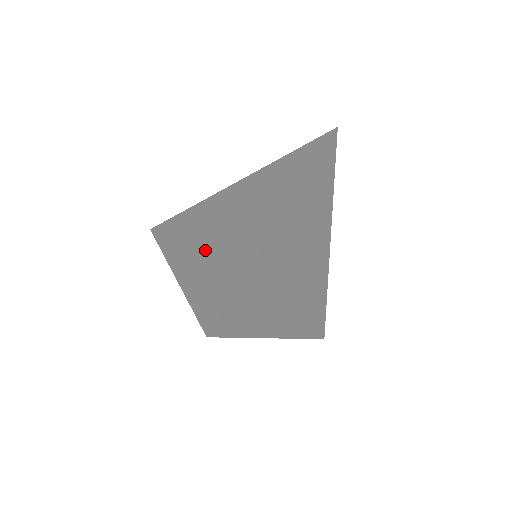
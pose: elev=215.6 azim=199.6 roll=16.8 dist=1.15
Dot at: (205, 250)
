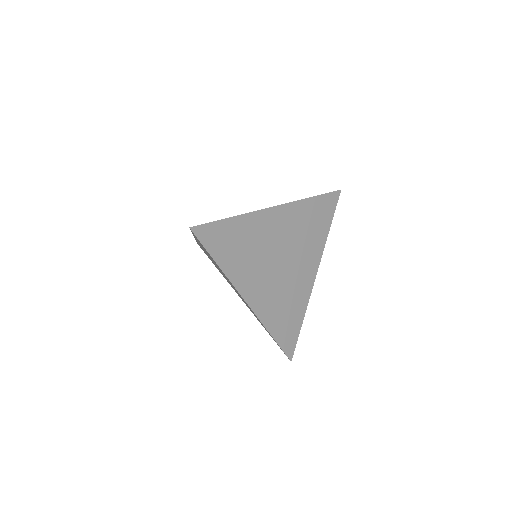
Dot at: occluded
